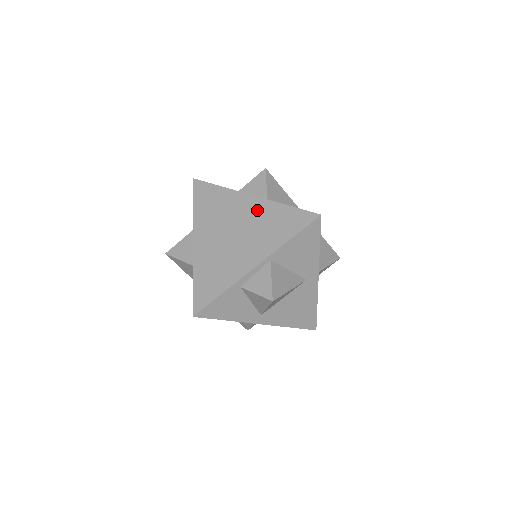
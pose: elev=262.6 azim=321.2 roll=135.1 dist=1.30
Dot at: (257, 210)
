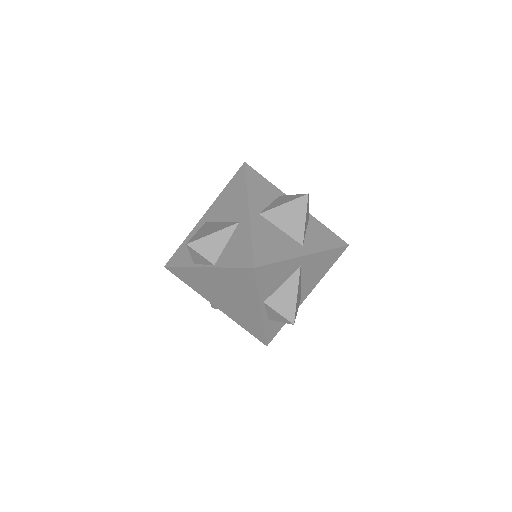
Dot at: (218, 277)
